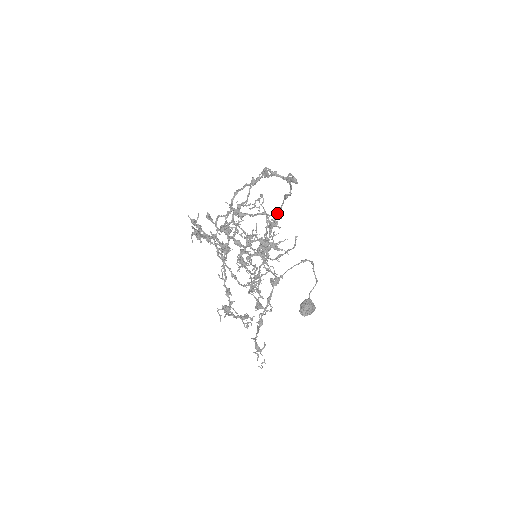
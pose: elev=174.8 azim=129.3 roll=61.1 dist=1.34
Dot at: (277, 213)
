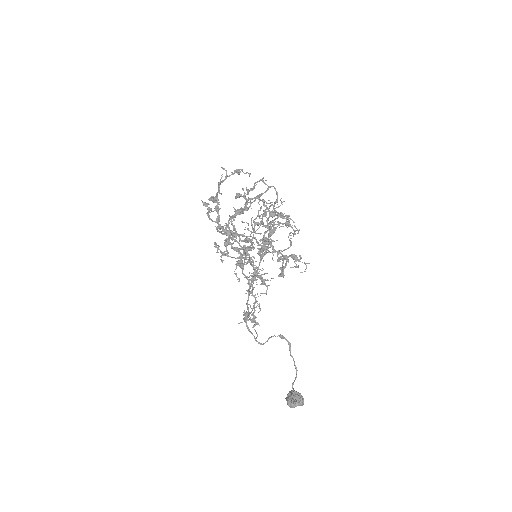
Dot at: occluded
